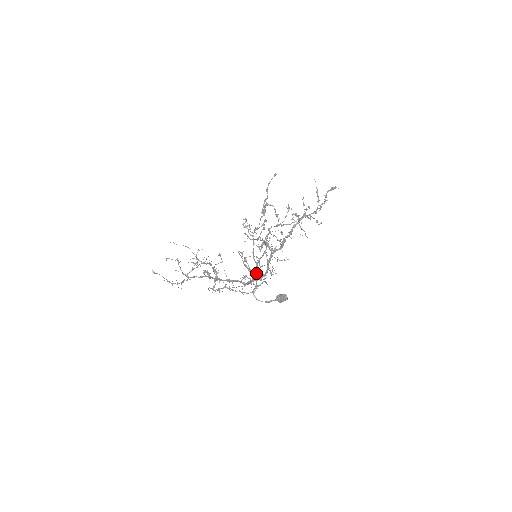
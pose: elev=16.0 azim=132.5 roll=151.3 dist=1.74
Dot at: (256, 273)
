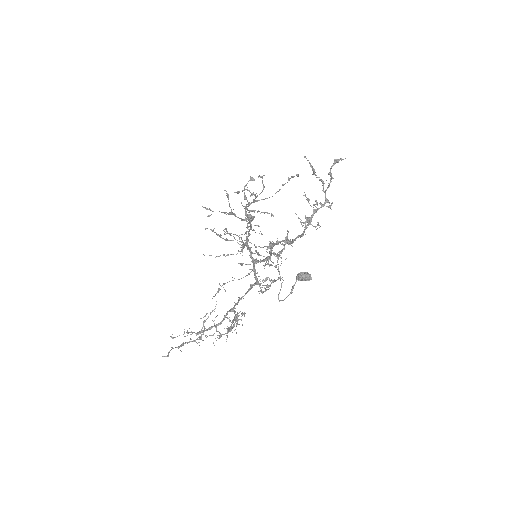
Dot at: (249, 251)
